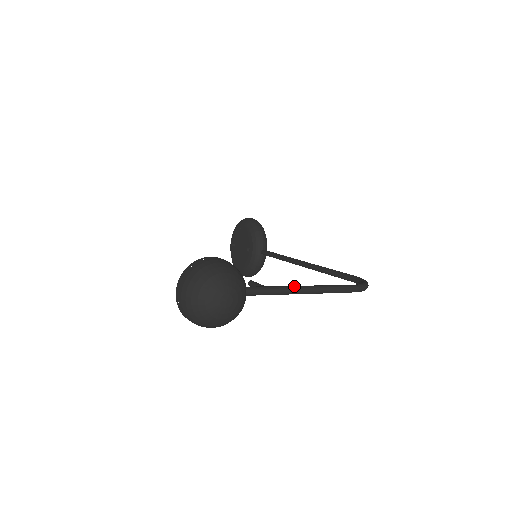
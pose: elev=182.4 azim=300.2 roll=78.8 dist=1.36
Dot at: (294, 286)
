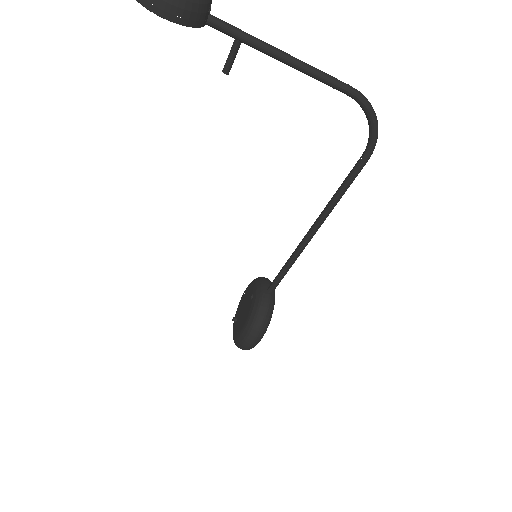
Dot at: (273, 49)
